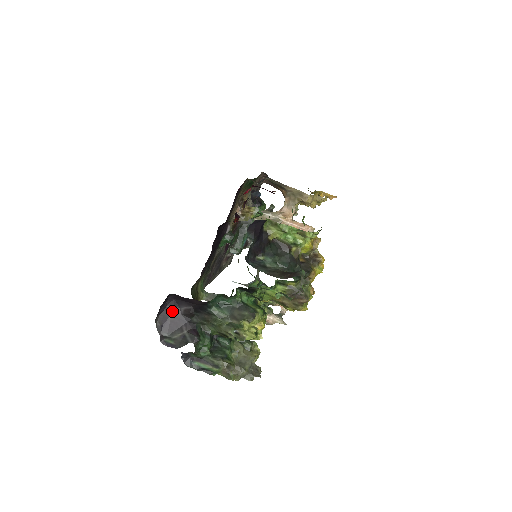
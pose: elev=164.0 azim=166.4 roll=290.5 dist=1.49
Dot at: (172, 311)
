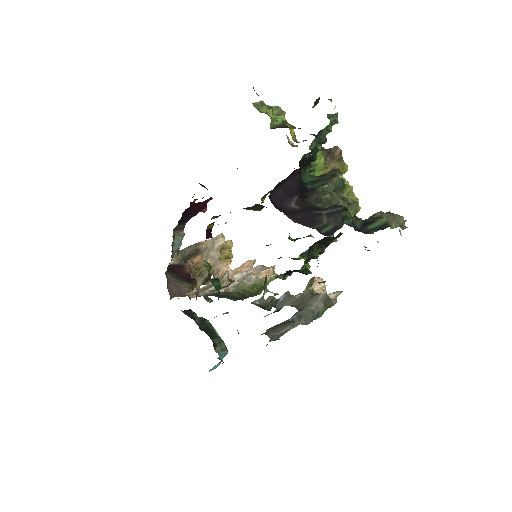
Dot at: (289, 213)
